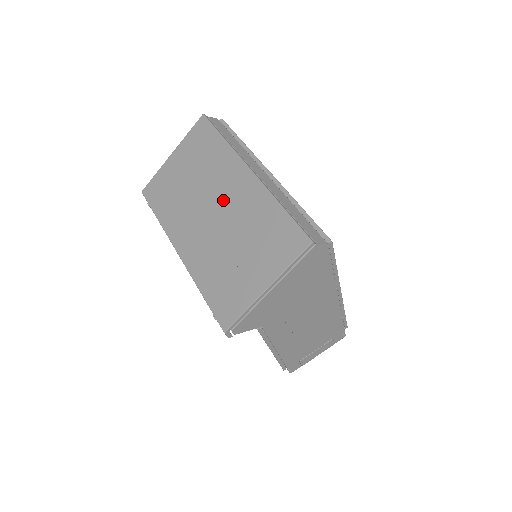
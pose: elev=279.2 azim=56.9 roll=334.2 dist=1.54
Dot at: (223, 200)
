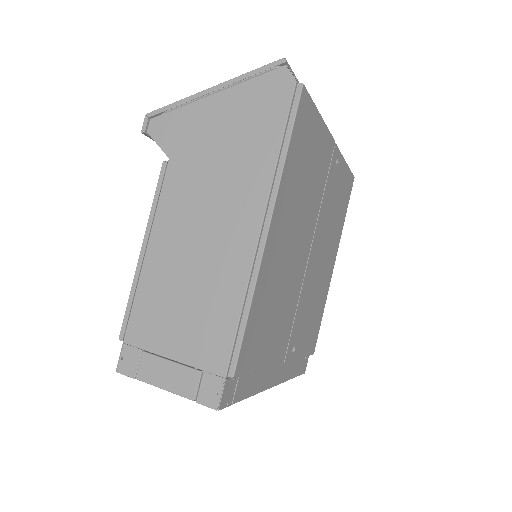
Dot at: occluded
